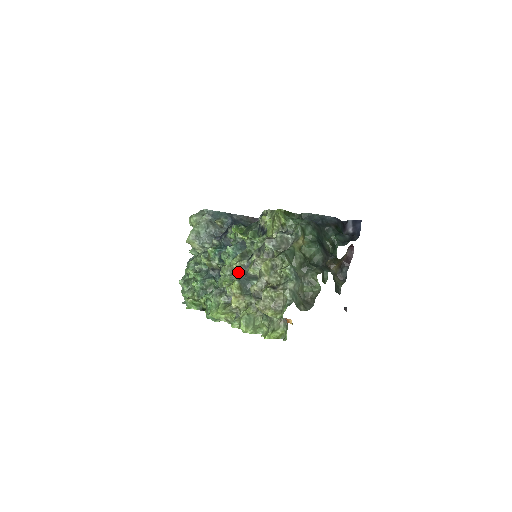
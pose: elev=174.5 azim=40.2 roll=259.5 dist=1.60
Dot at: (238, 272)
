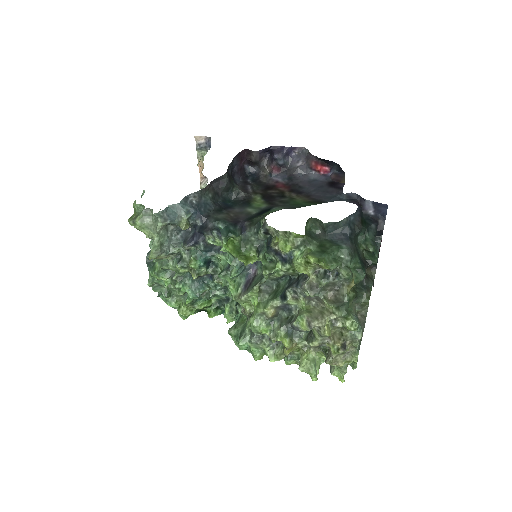
Dot at: (273, 315)
